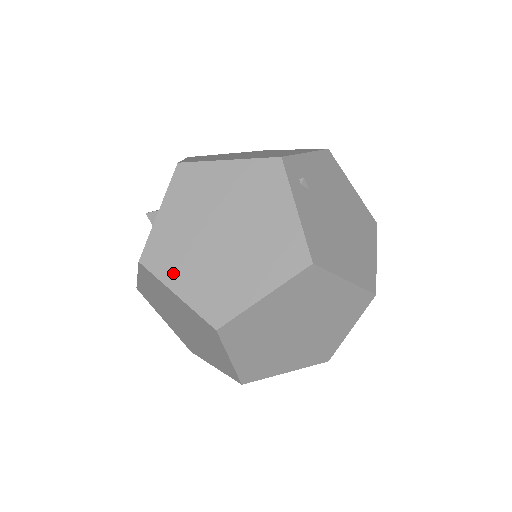
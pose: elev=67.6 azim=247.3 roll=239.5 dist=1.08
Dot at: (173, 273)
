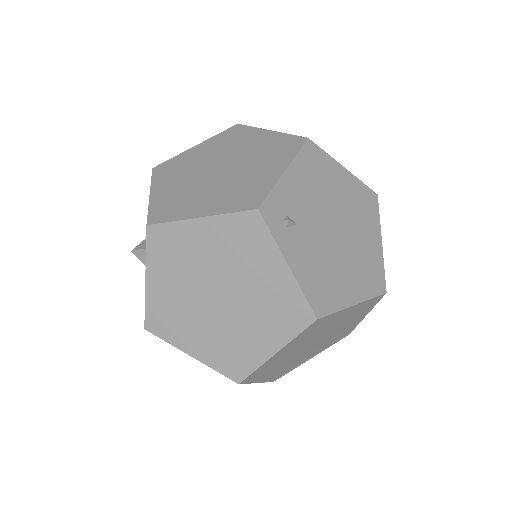
Dot at: (181, 337)
